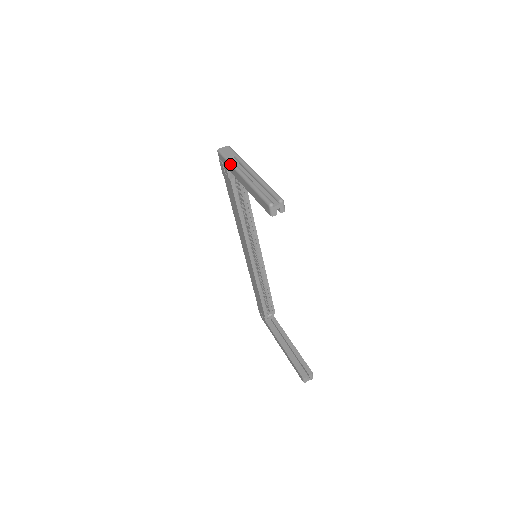
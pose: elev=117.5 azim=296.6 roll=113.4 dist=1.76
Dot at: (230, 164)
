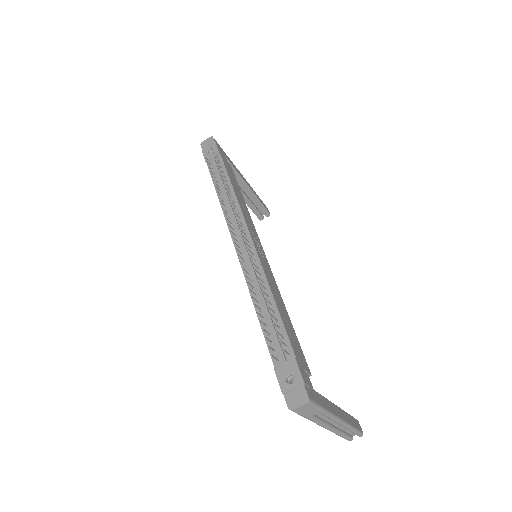
Dot at: occluded
